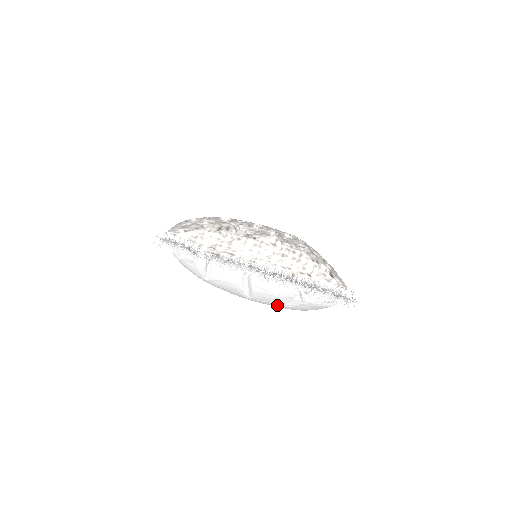
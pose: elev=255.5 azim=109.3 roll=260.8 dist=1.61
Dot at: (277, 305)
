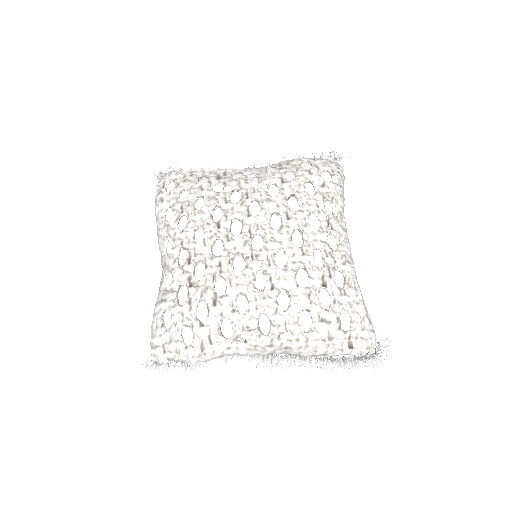
Dot at: occluded
